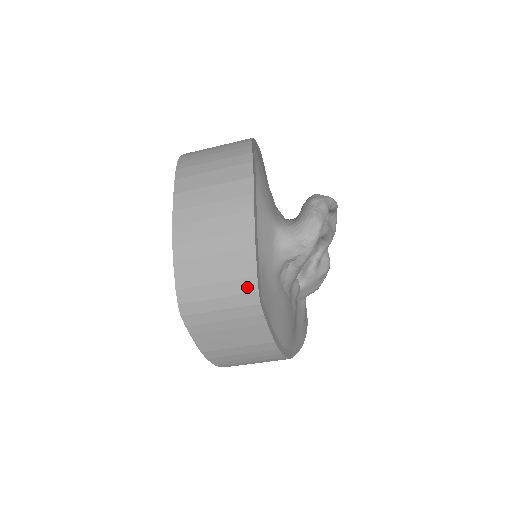
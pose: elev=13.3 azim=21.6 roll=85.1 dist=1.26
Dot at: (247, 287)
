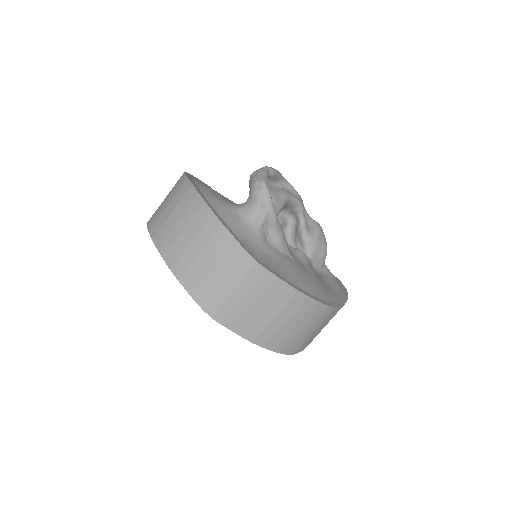
Dot at: (238, 257)
